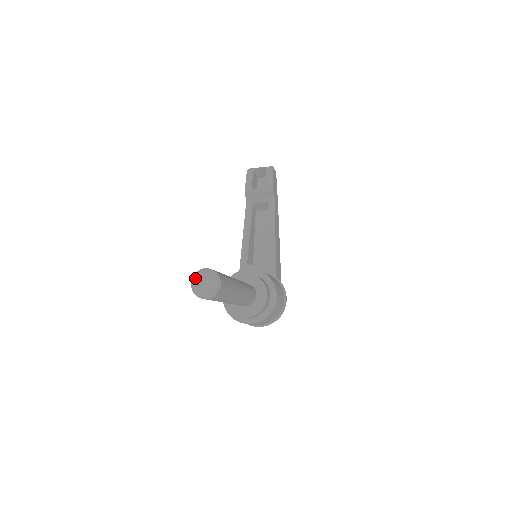
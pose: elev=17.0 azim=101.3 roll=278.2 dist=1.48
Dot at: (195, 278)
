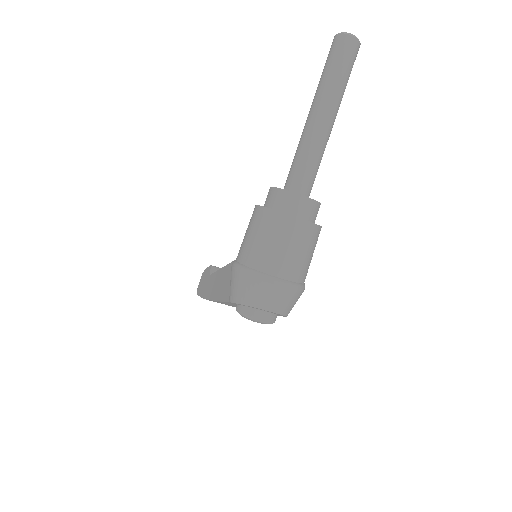
Dot at: occluded
